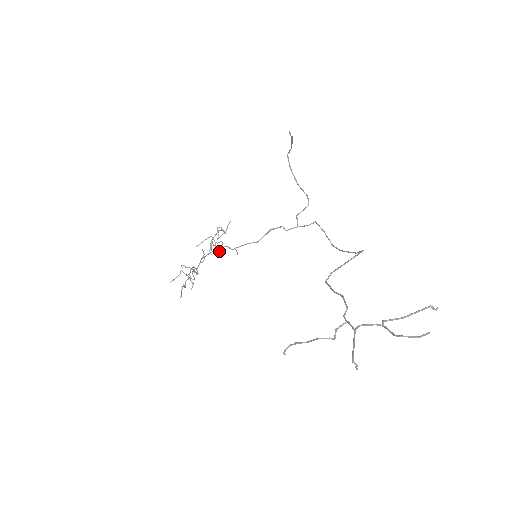
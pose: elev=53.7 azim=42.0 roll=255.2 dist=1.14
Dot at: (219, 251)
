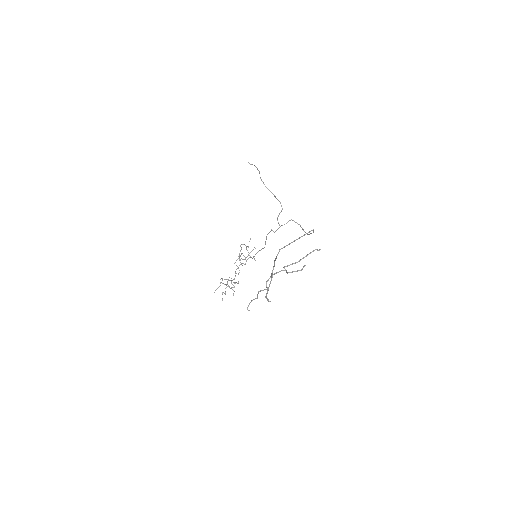
Dot at: occluded
